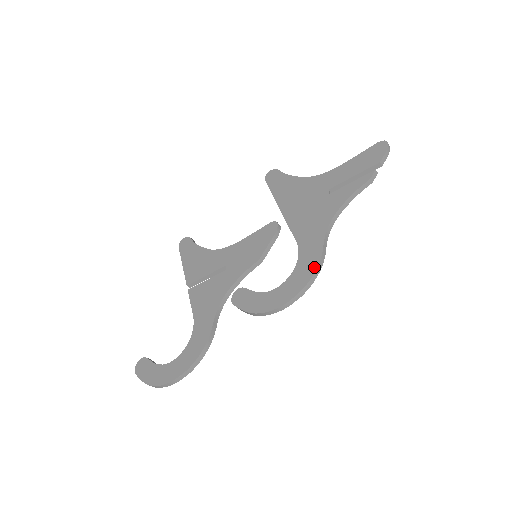
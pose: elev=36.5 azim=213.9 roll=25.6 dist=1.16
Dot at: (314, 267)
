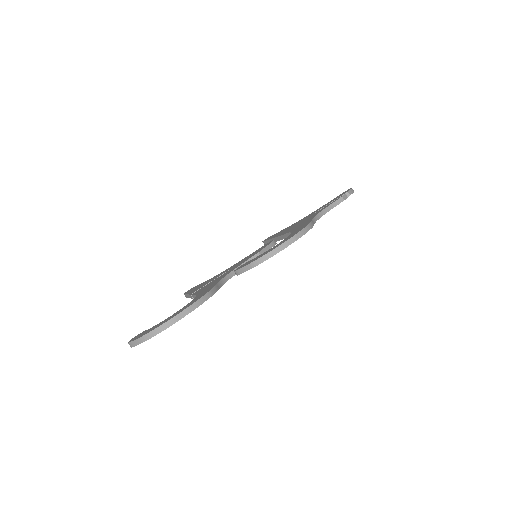
Dot at: (305, 226)
